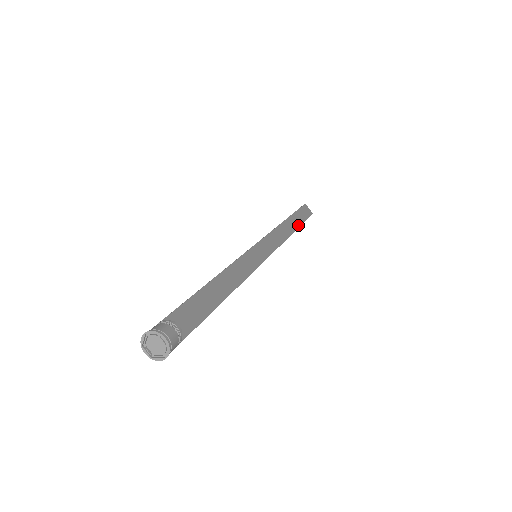
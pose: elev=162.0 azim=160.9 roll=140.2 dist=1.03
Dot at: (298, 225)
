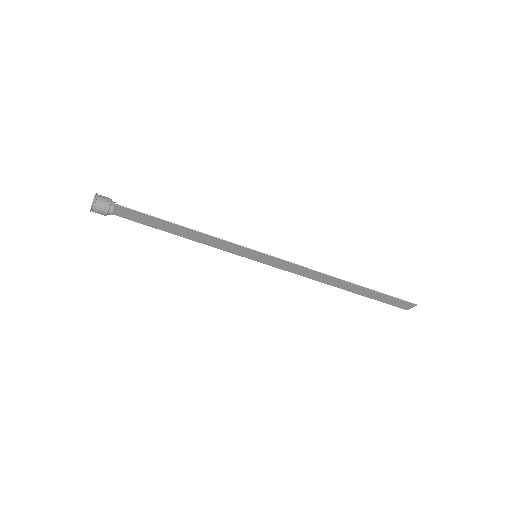
Dot at: (366, 289)
